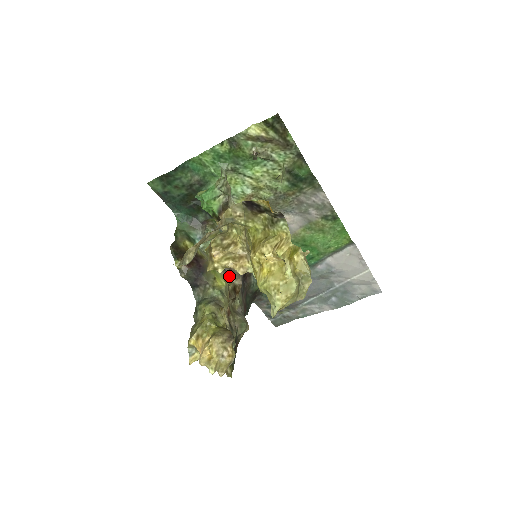
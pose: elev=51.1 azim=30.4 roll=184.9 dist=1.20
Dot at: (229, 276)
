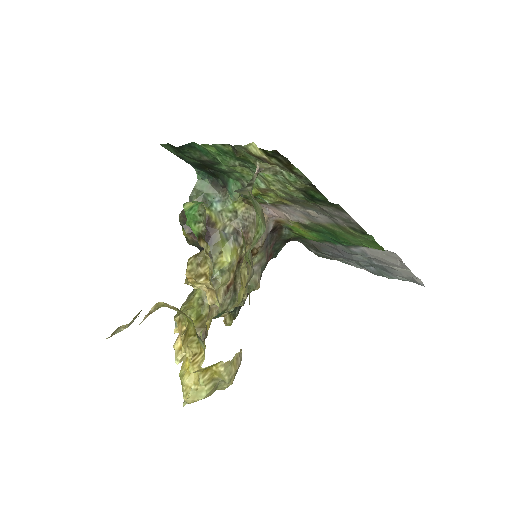
Dot at: (241, 246)
